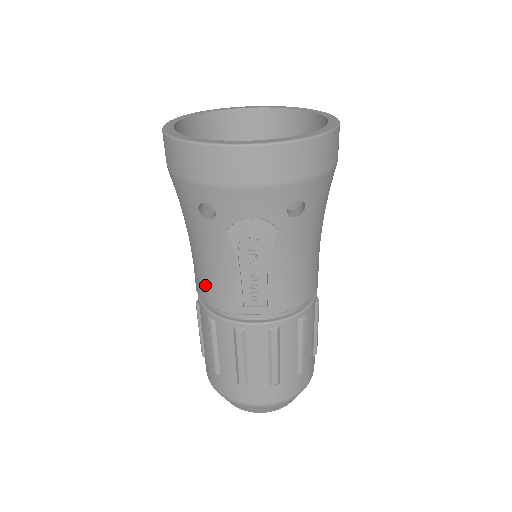
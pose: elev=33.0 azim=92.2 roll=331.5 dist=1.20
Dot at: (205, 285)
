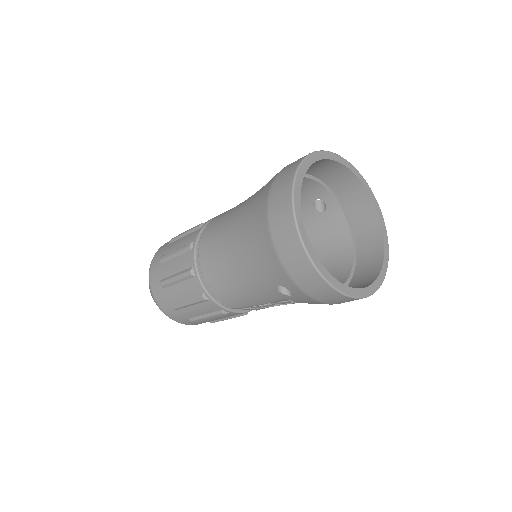
Dot at: (223, 288)
